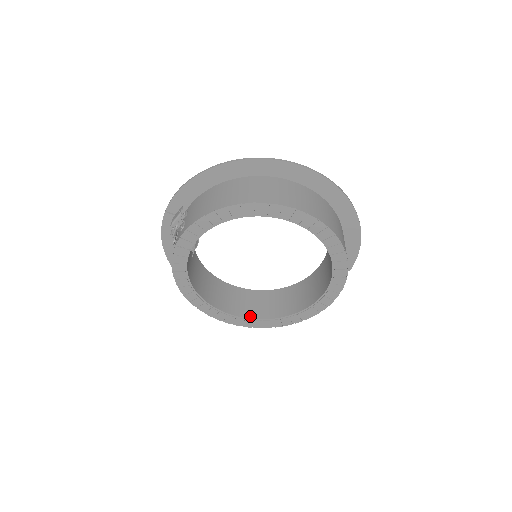
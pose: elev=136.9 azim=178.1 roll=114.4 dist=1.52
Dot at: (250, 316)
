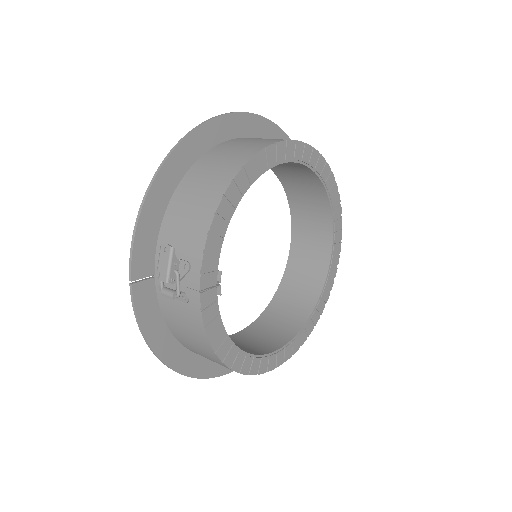
Dot at: (291, 335)
